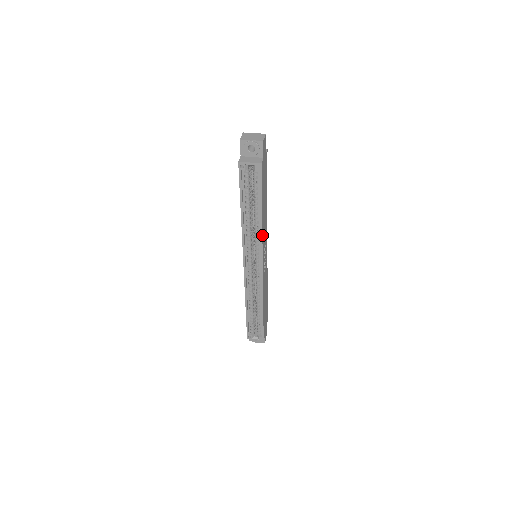
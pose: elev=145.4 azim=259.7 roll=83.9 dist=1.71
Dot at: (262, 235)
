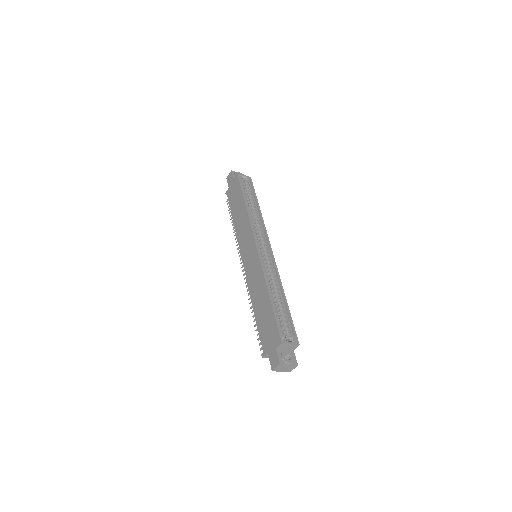
Dot at: (263, 221)
